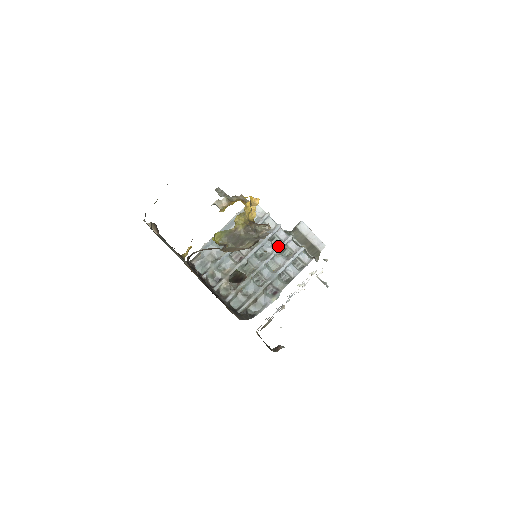
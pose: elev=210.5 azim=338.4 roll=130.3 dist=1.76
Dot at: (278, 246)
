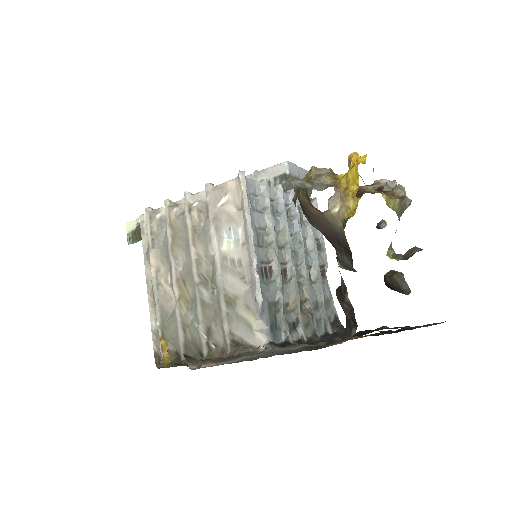
Dot at: (293, 215)
